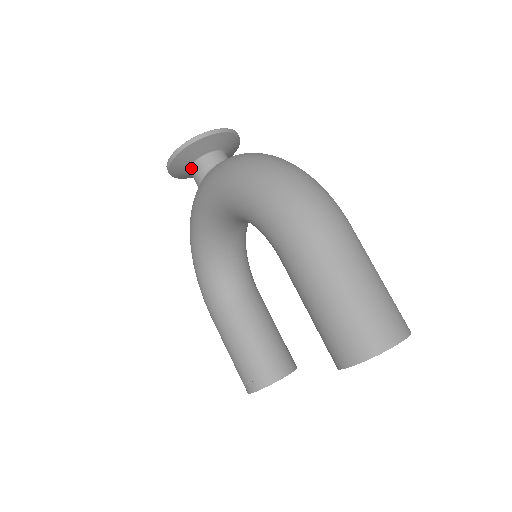
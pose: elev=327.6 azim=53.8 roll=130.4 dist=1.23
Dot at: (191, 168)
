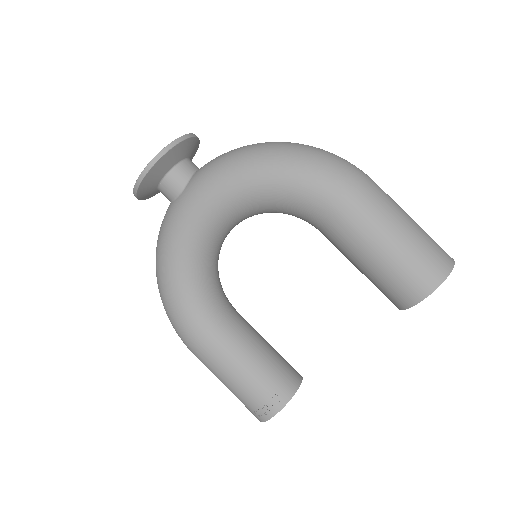
Dot at: (165, 178)
